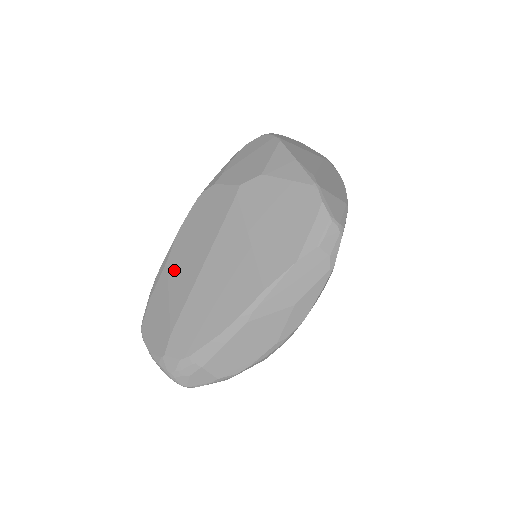
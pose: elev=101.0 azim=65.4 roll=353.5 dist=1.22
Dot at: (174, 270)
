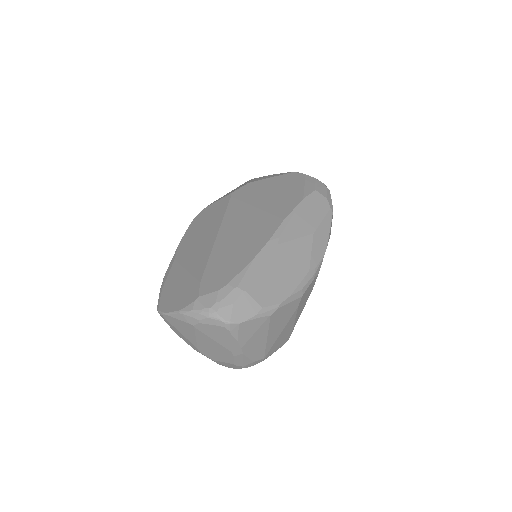
Dot at: (185, 257)
